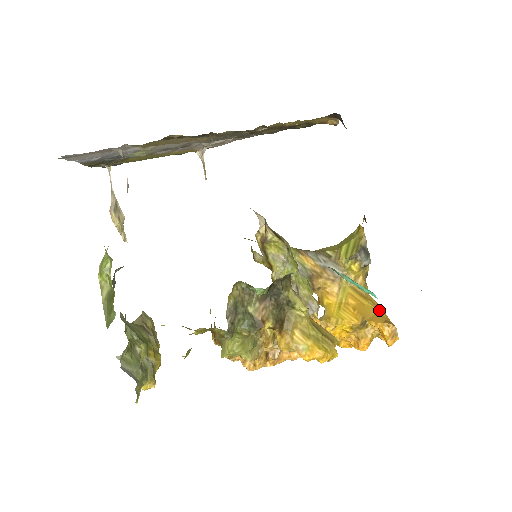
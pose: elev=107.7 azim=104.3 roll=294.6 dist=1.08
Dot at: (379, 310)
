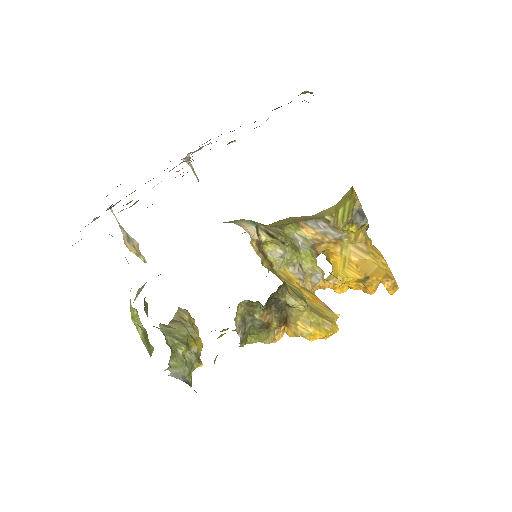
Dot at: (380, 262)
